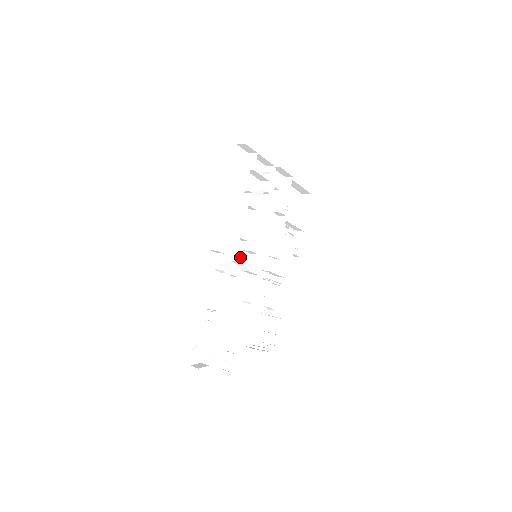
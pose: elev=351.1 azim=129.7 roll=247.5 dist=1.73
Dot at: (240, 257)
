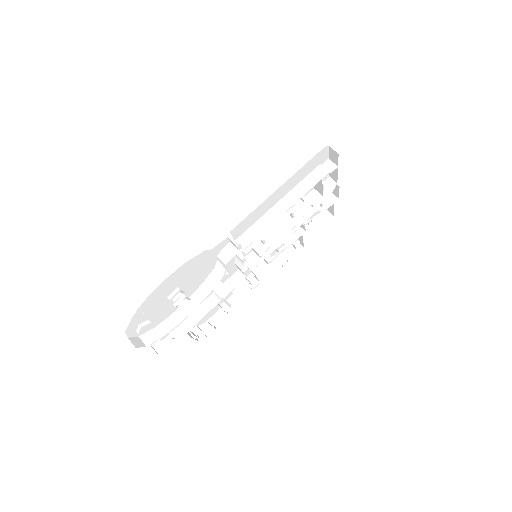
Dot at: occluded
